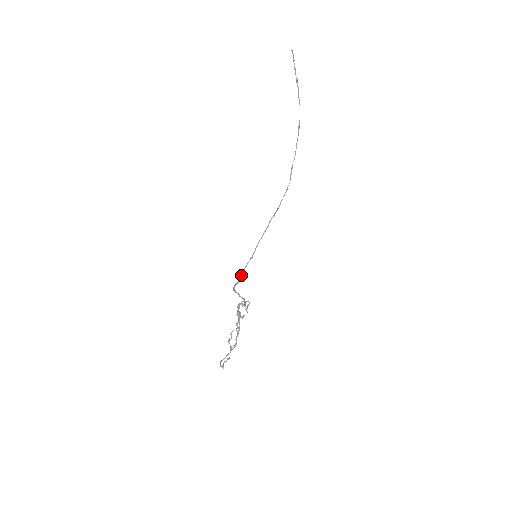
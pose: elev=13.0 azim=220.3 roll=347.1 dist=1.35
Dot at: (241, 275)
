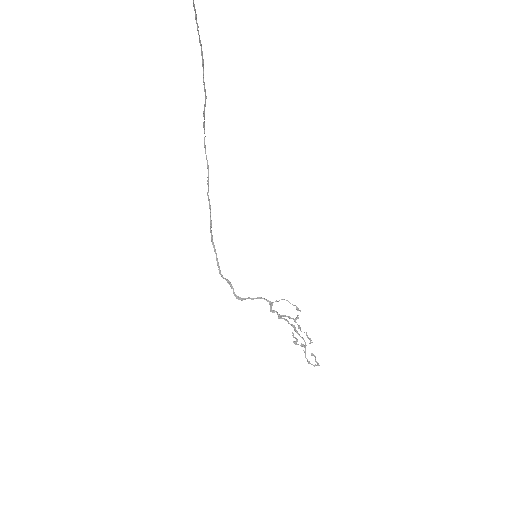
Dot at: (223, 278)
